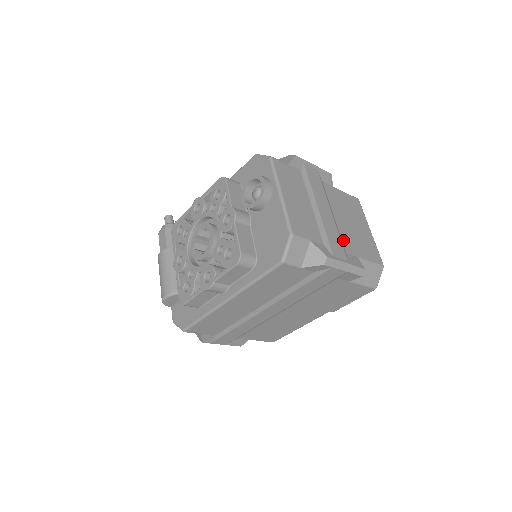
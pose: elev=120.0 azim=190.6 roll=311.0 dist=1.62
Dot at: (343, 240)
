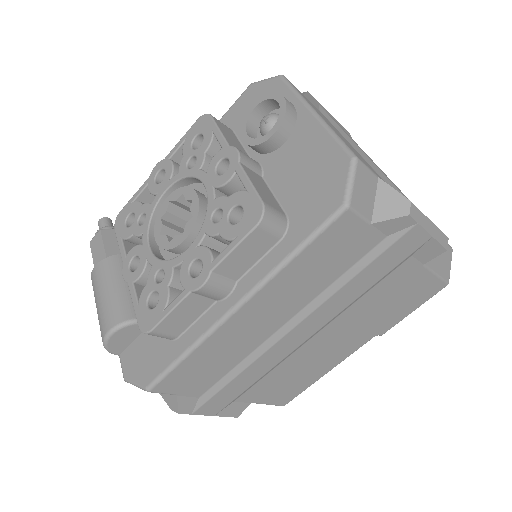
Dot at: occluded
